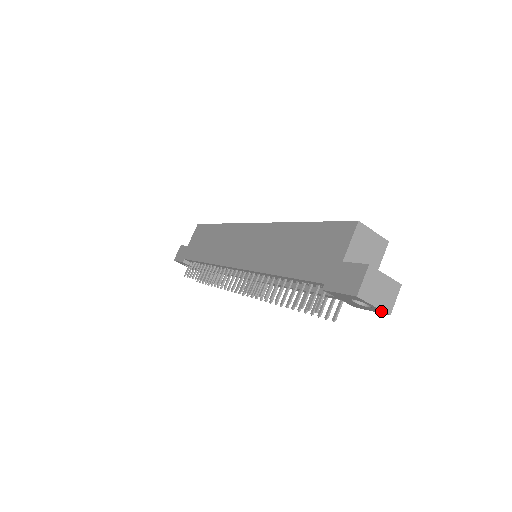
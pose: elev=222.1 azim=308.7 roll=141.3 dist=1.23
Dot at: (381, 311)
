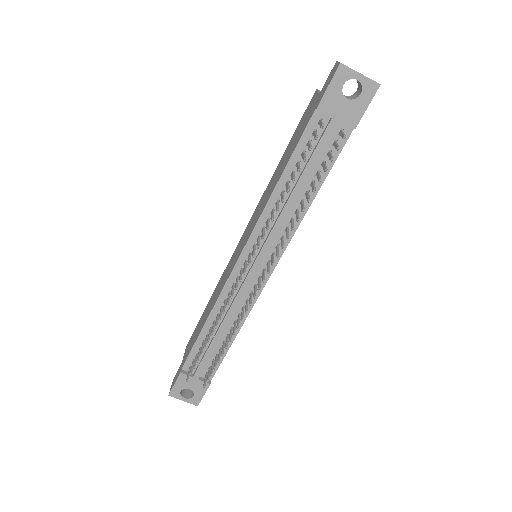
Dot at: (371, 84)
